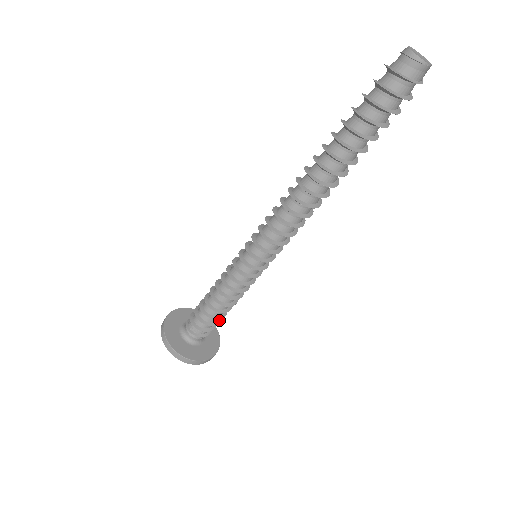
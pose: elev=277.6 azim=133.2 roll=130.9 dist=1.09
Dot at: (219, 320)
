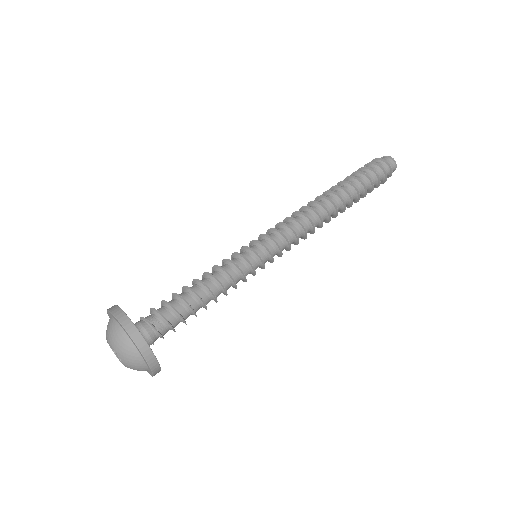
Dot at: (185, 322)
